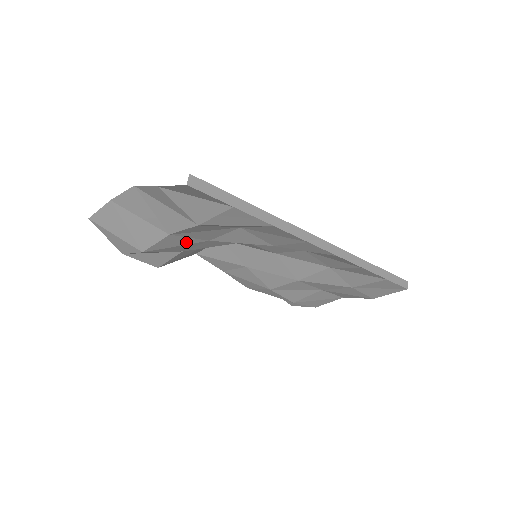
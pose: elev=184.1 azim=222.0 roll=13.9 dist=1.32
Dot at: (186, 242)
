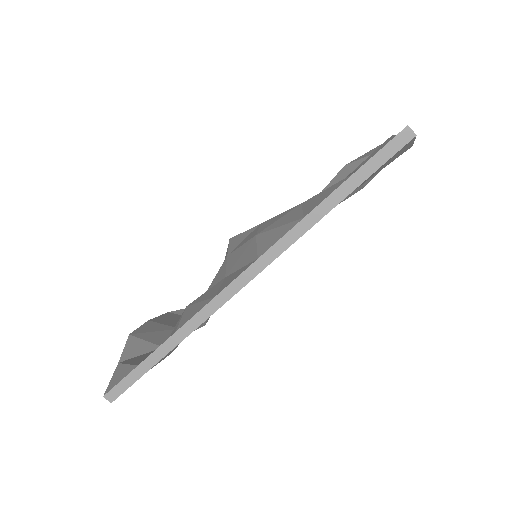
Dot at: occluded
